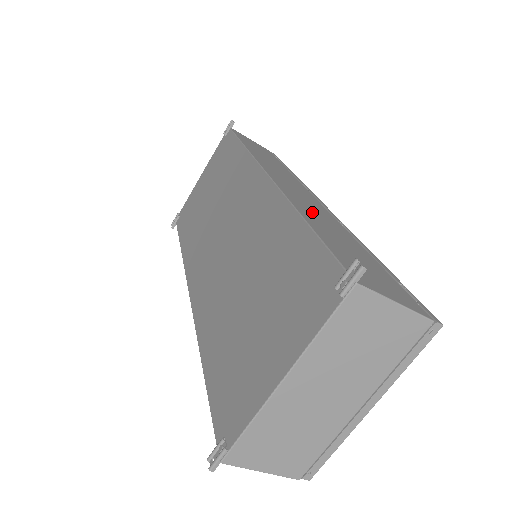
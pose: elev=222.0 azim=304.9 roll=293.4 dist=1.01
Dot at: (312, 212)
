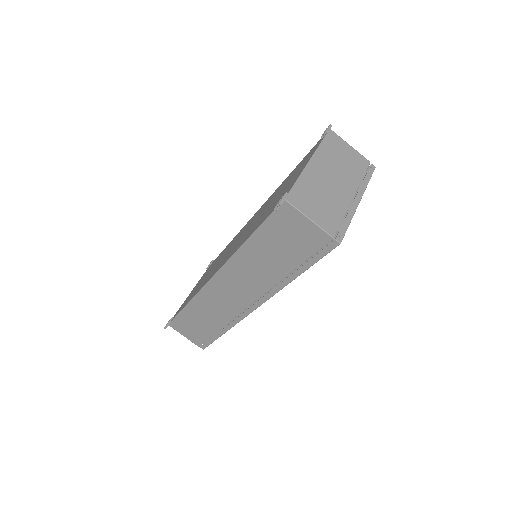
Dot at: occluded
